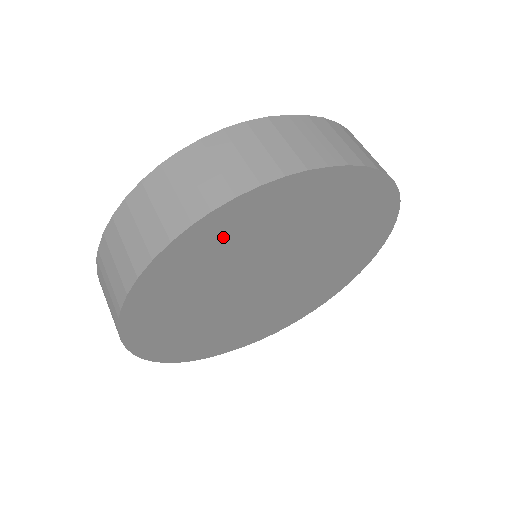
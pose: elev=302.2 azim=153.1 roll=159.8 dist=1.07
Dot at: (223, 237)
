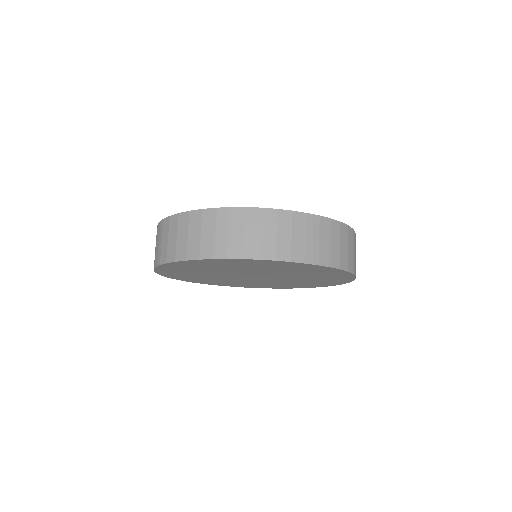
Dot at: (230, 264)
